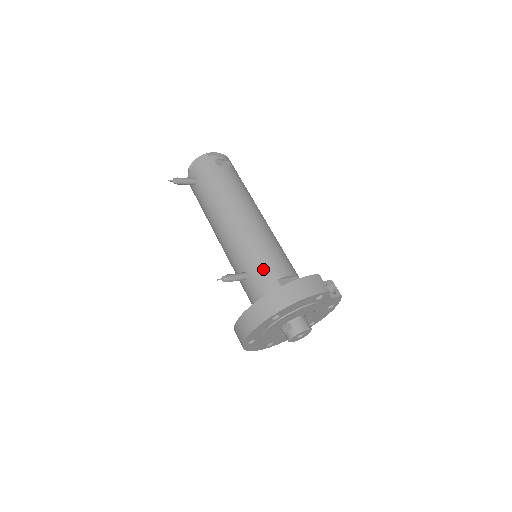
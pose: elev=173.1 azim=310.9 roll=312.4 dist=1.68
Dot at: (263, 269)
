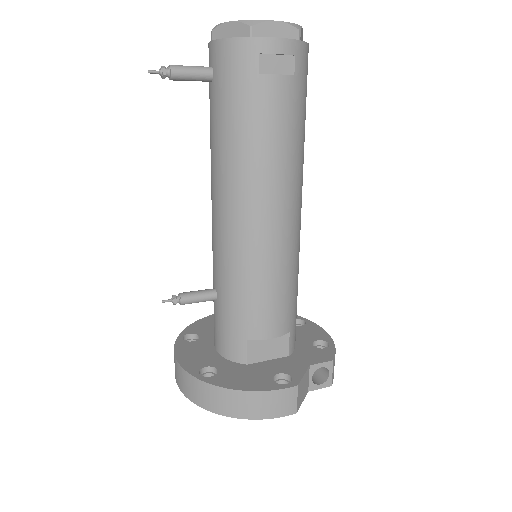
Dot at: (236, 314)
